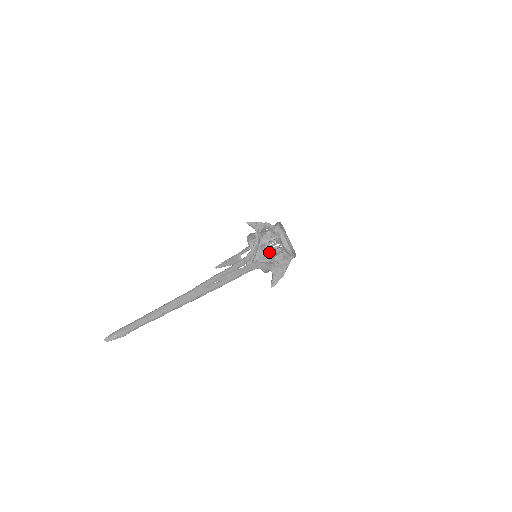
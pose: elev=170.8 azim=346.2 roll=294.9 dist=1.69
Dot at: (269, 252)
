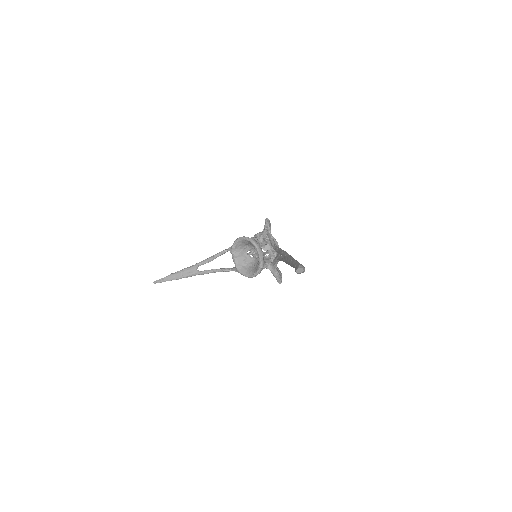
Dot at: occluded
